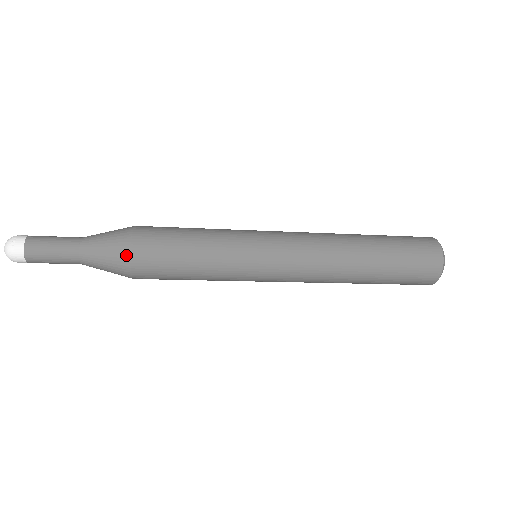
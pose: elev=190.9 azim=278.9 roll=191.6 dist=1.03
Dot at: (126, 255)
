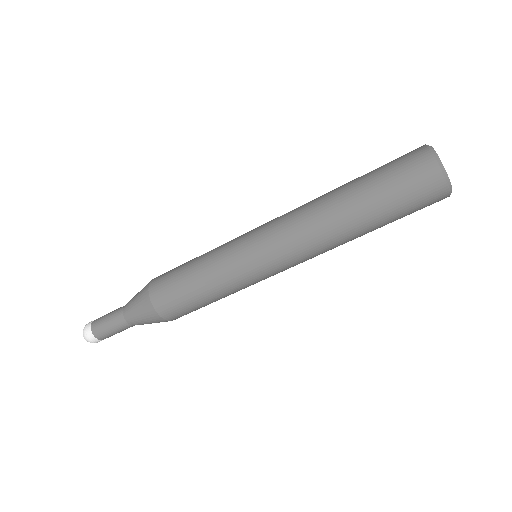
Dot at: (152, 311)
